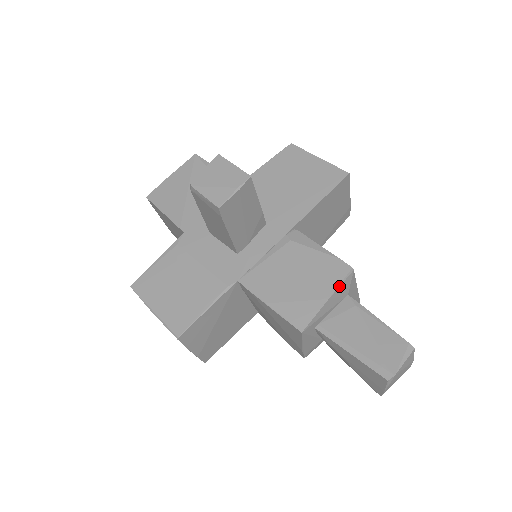
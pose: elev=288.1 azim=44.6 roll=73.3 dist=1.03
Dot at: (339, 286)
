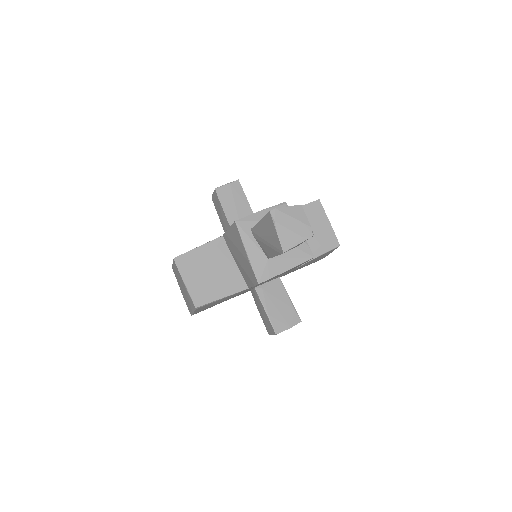
Dot at: (272, 207)
